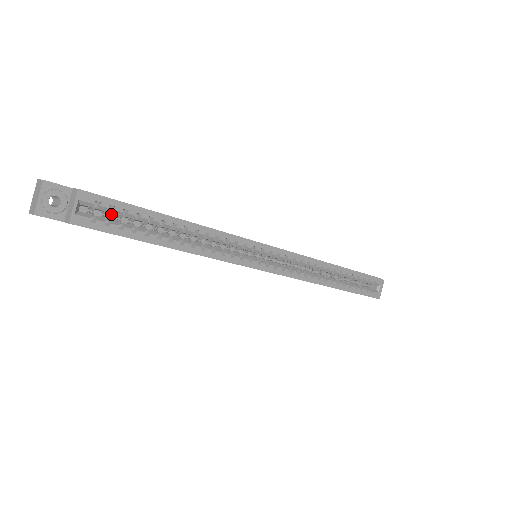
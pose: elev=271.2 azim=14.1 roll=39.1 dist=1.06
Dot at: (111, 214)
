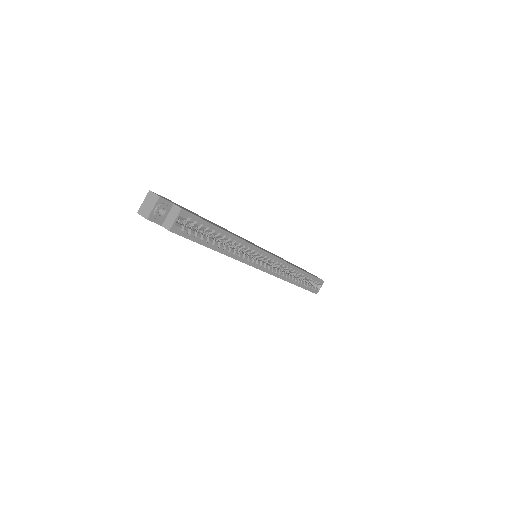
Dot at: occluded
